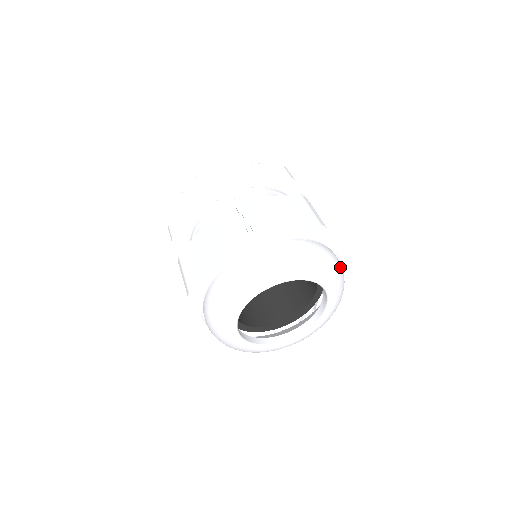
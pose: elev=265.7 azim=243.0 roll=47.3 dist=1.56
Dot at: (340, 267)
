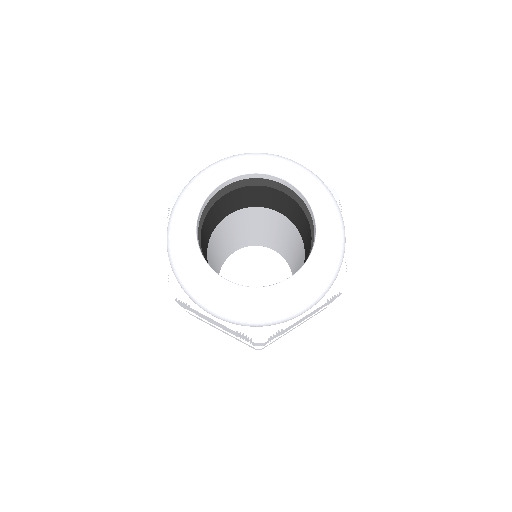
Dot at: (342, 218)
